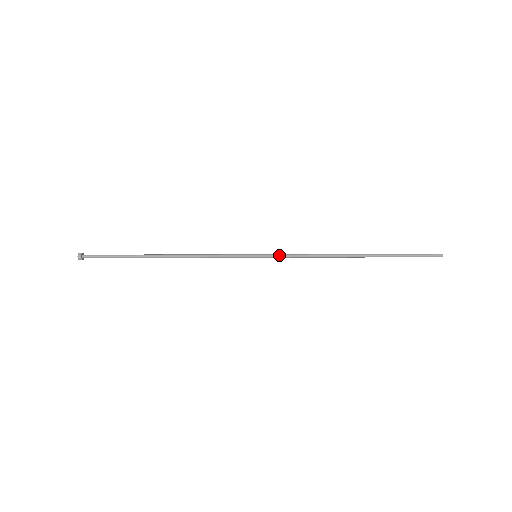
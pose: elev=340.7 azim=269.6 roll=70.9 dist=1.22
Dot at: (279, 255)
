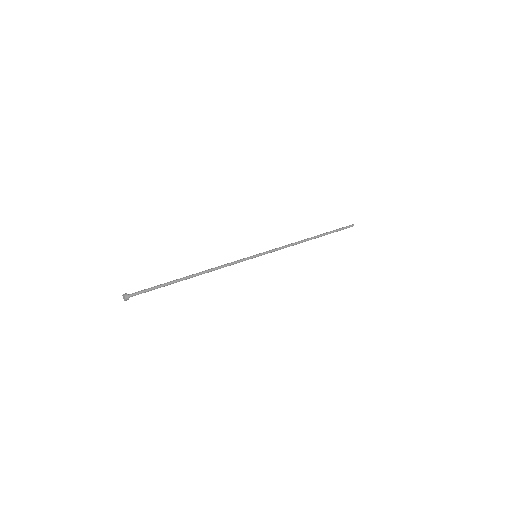
Dot at: (270, 251)
